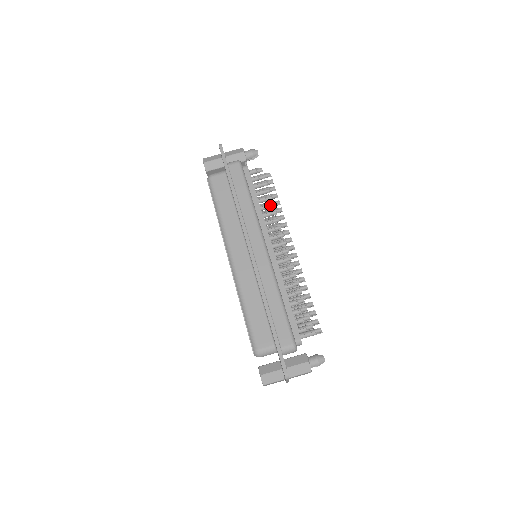
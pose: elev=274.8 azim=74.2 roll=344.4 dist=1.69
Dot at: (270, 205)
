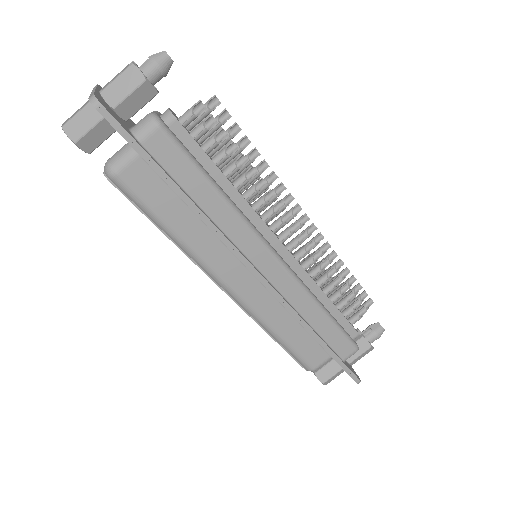
Dot at: (248, 171)
